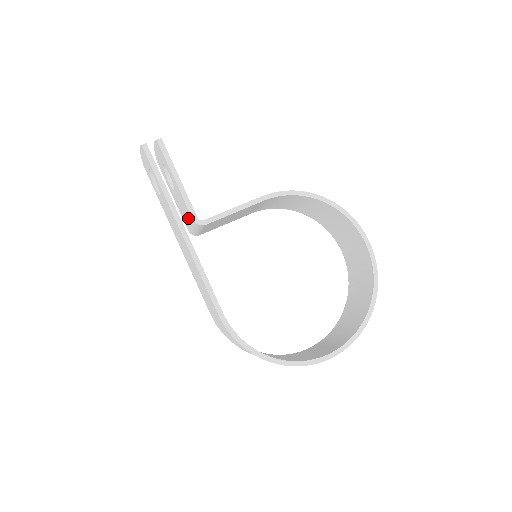
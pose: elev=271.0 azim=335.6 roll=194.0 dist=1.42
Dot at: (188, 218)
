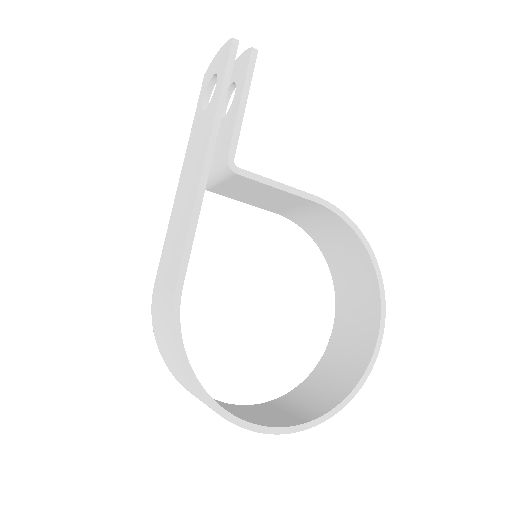
Dot at: (218, 156)
